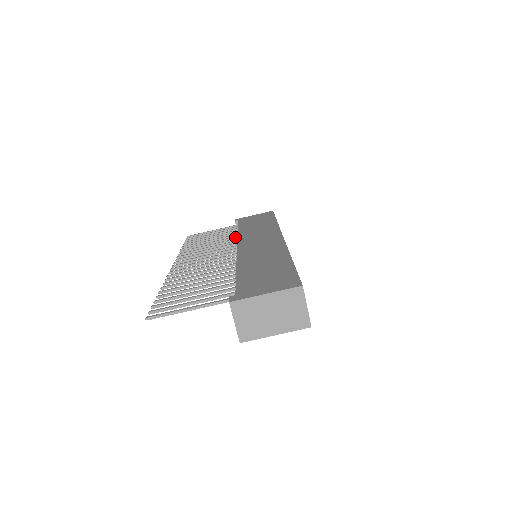
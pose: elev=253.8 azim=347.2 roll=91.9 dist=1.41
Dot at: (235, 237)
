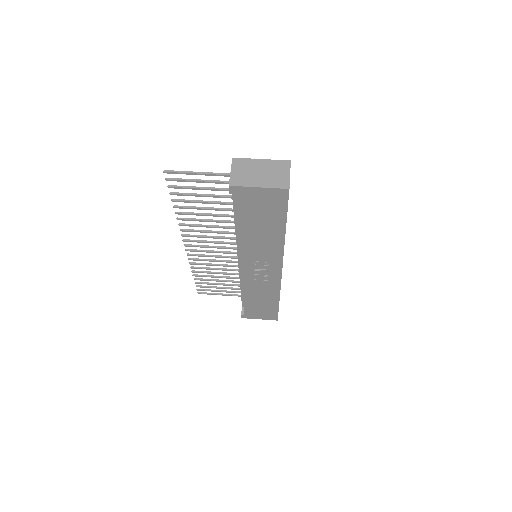
Dot at: occluded
